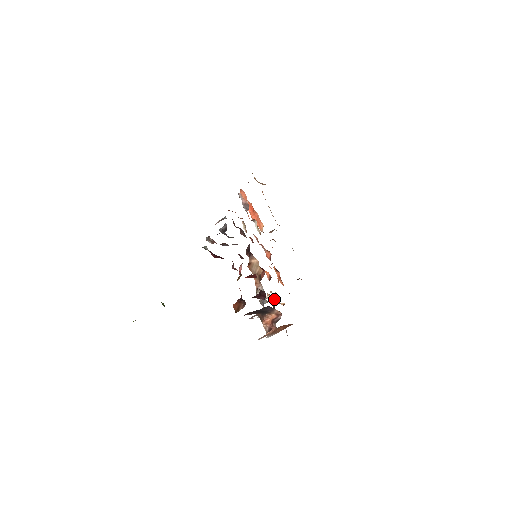
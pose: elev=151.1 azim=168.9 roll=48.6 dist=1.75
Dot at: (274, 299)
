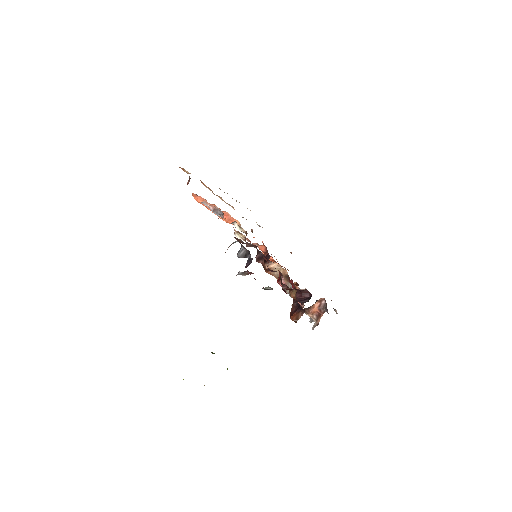
Dot at: (295, 286)
